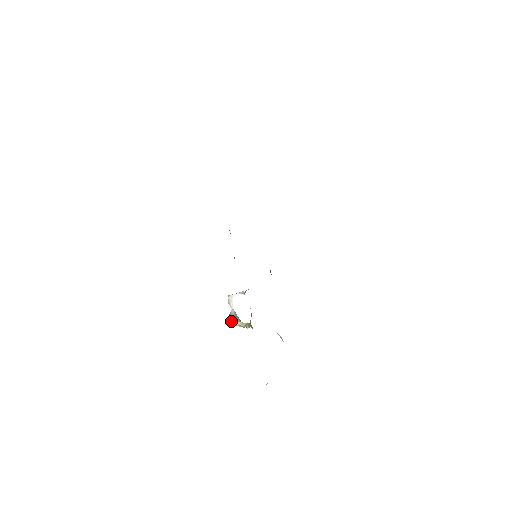
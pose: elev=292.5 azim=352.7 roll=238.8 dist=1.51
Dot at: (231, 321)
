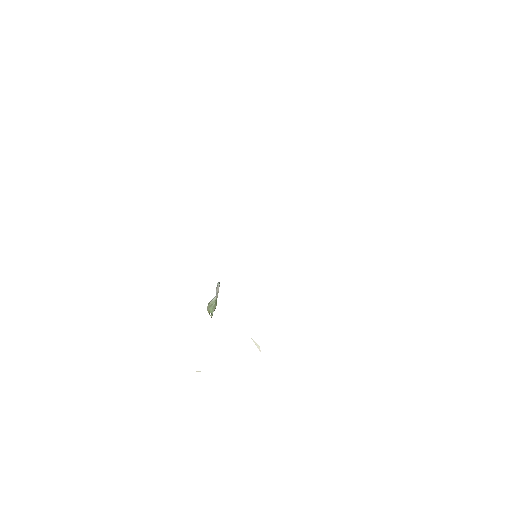
Dot at: (209, 305)
